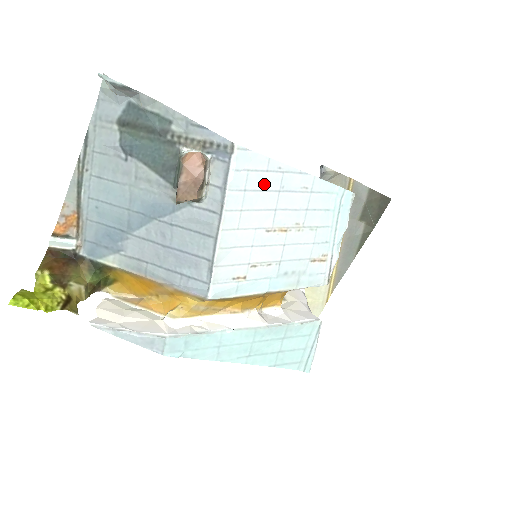
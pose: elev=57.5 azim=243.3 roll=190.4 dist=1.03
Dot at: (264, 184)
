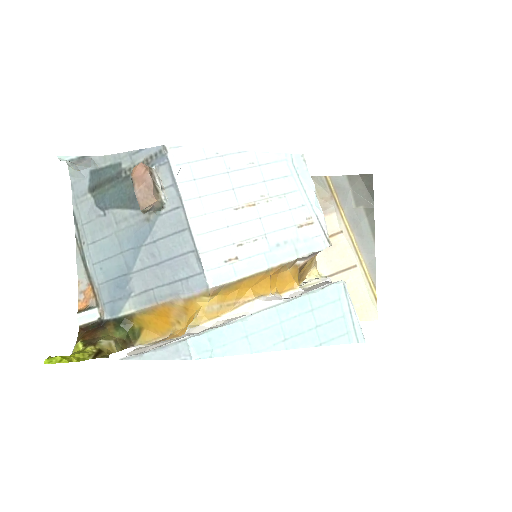
Dot at: (210, 170)
